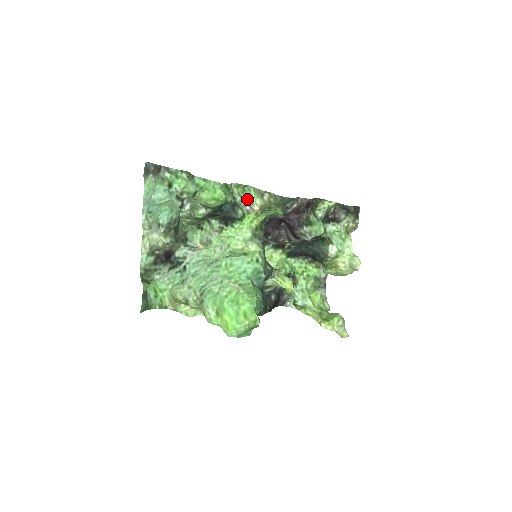
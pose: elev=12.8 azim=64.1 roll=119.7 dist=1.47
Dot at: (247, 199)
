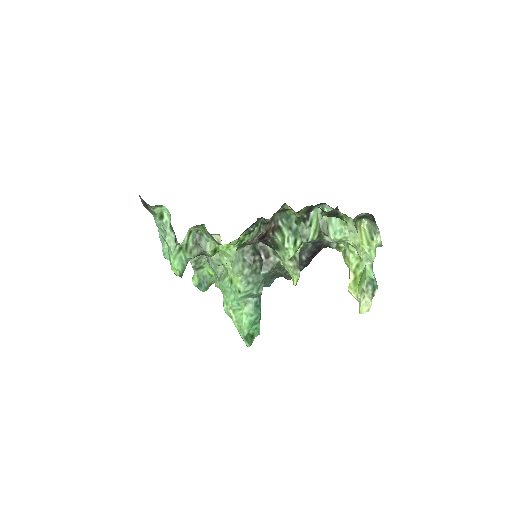
Dot at: (210, 236)
